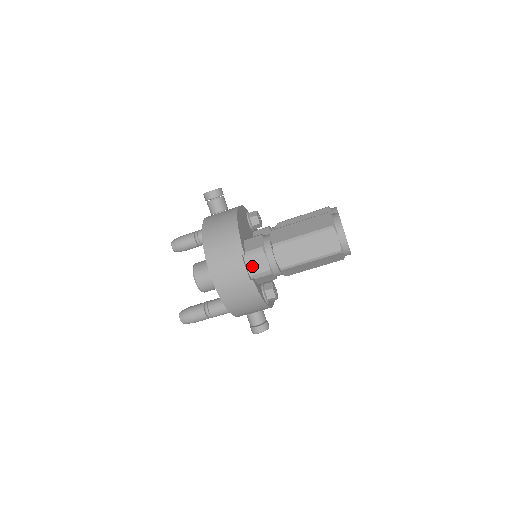
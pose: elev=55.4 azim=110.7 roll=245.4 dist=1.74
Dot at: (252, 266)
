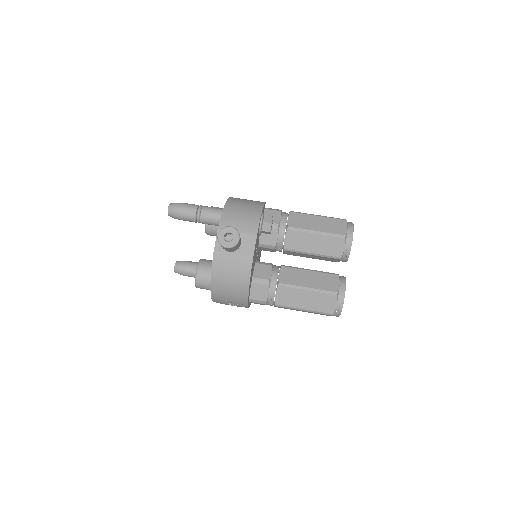
Dot at: occluded
